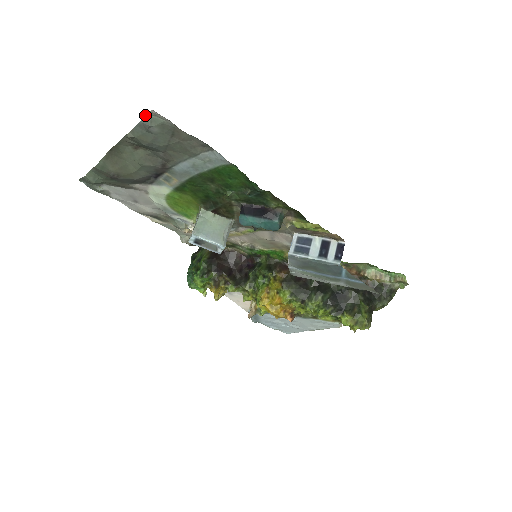
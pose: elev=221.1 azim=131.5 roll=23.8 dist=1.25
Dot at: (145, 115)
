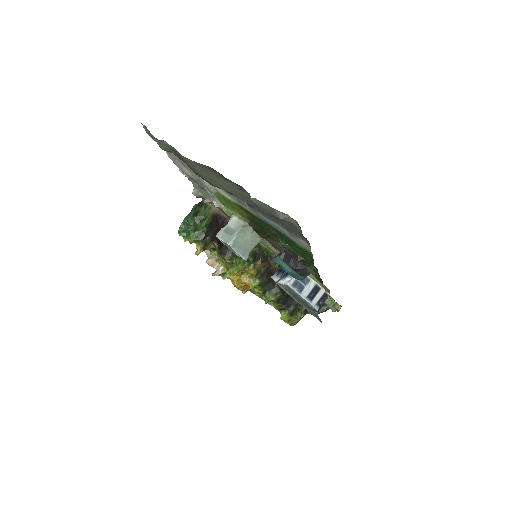
Dot at: occluded
